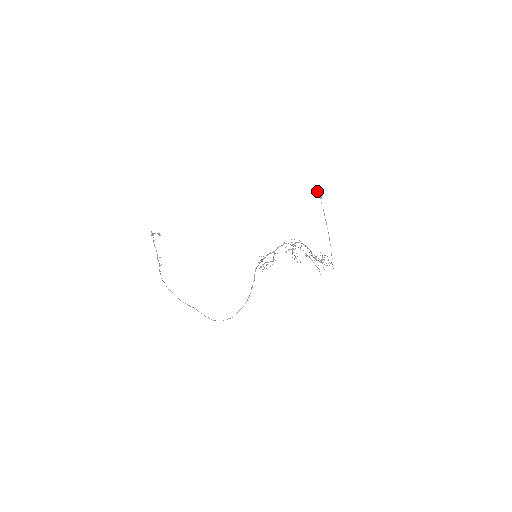
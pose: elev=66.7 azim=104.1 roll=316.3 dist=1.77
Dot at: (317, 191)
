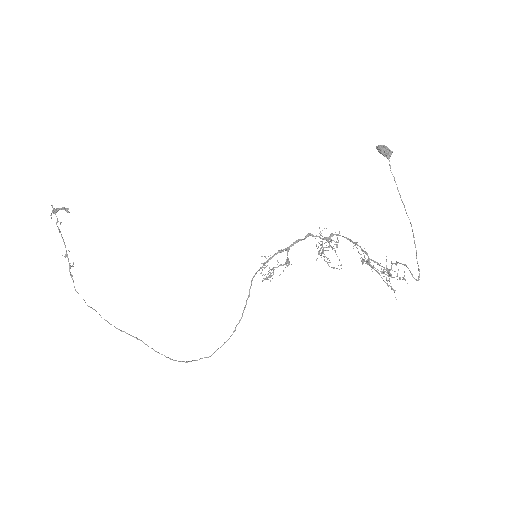
Dot at: occluded
